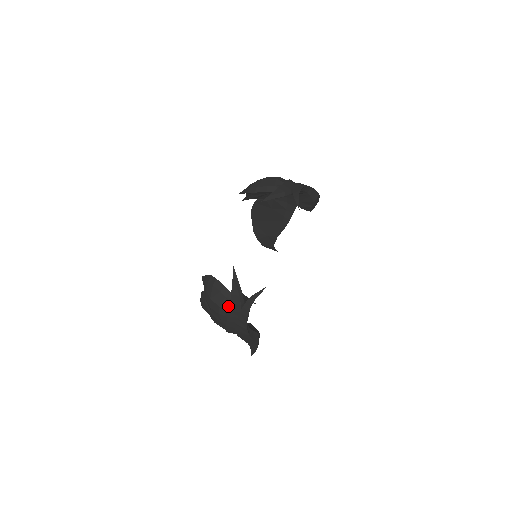
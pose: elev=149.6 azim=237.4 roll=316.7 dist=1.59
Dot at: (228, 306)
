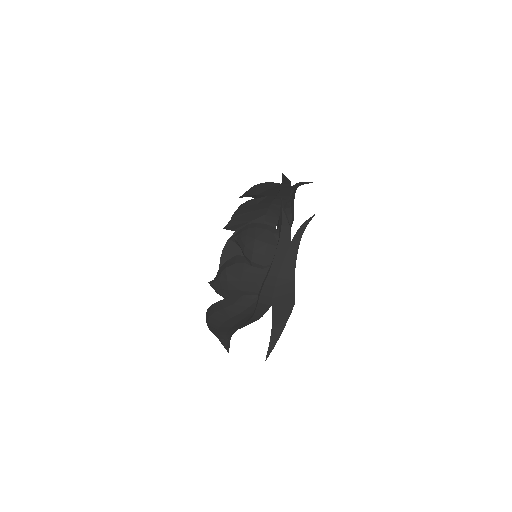
Dot at: (276, 242)
